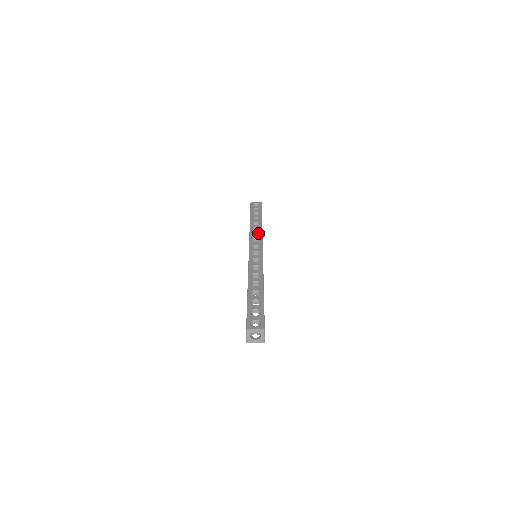
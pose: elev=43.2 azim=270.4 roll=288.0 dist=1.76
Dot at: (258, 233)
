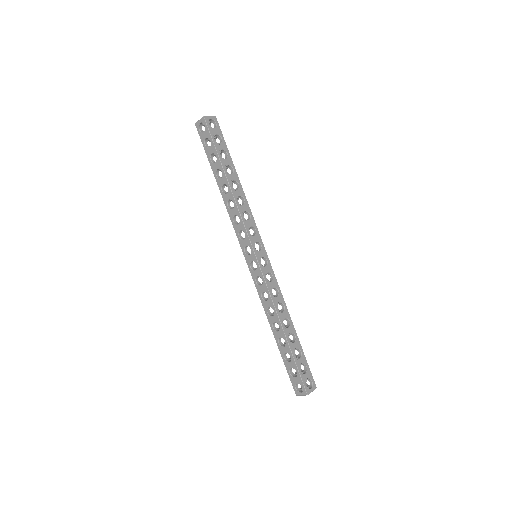
Dot at: occluded
